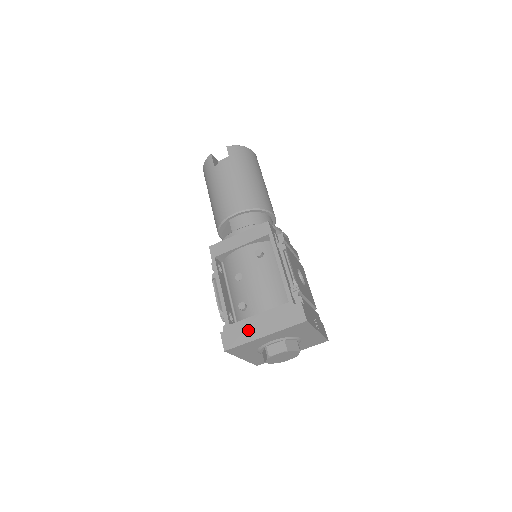
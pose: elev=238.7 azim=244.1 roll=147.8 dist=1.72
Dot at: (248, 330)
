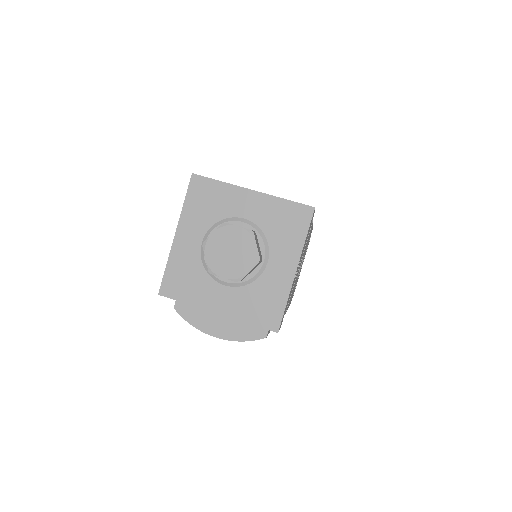
Dot at: occluded
